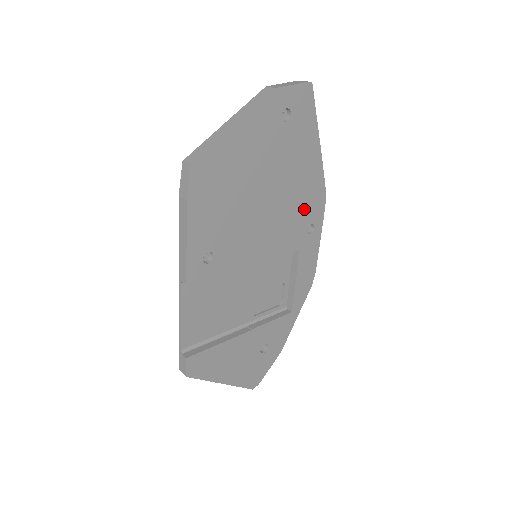
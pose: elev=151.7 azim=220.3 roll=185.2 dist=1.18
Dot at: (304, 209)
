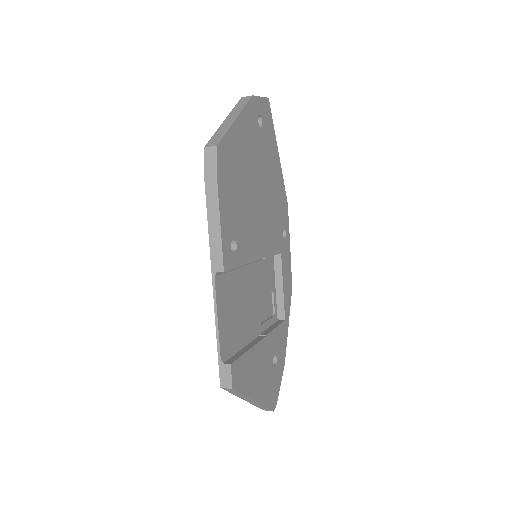
Dot at: (278, 212)
